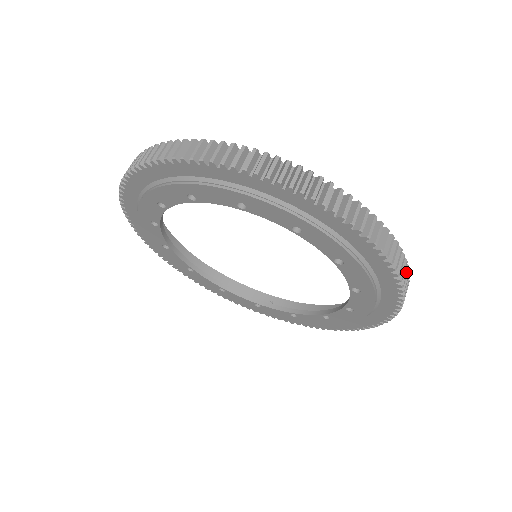
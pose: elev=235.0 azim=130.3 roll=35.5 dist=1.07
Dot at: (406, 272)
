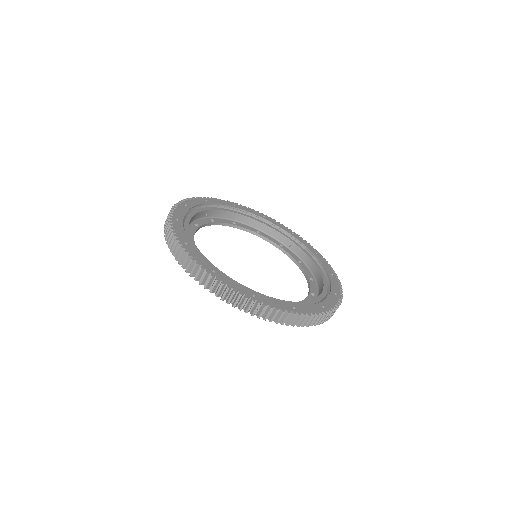
Dot at: (319, 319)
